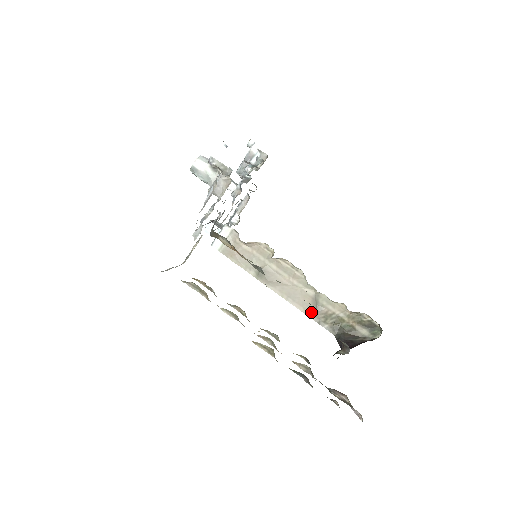
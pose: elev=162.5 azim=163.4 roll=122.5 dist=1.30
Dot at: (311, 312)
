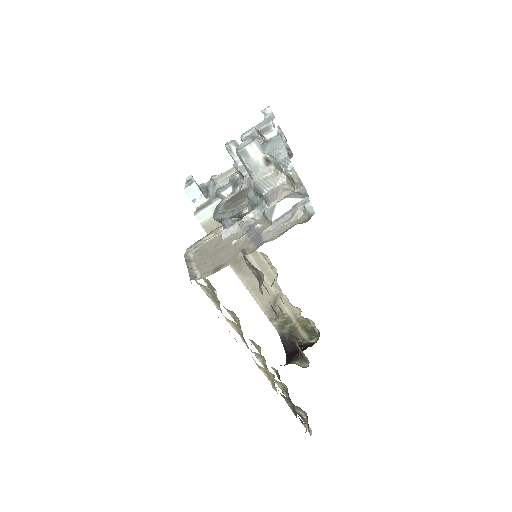
Dot at: (267, 308)
